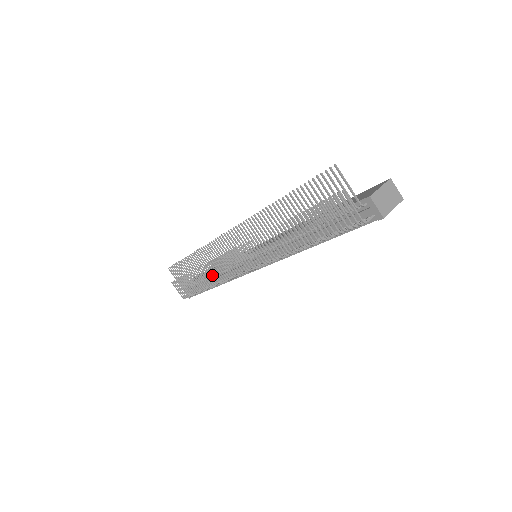
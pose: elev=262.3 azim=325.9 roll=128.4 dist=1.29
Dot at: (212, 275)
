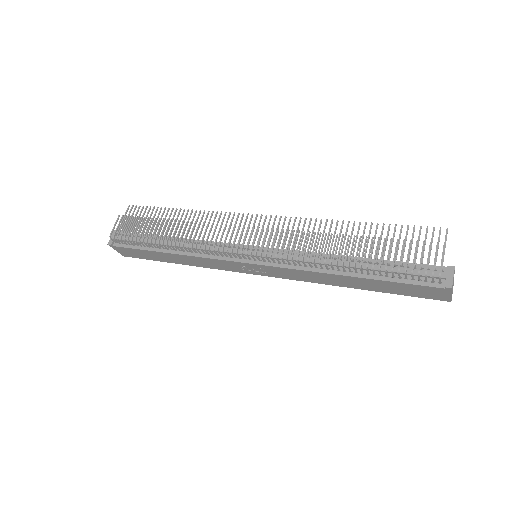
Dot at: (183, 239)
